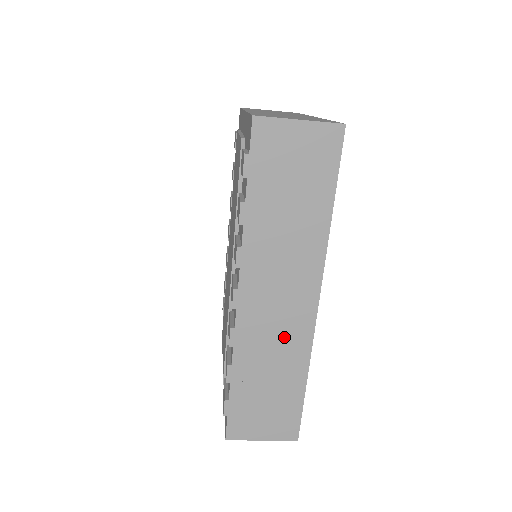
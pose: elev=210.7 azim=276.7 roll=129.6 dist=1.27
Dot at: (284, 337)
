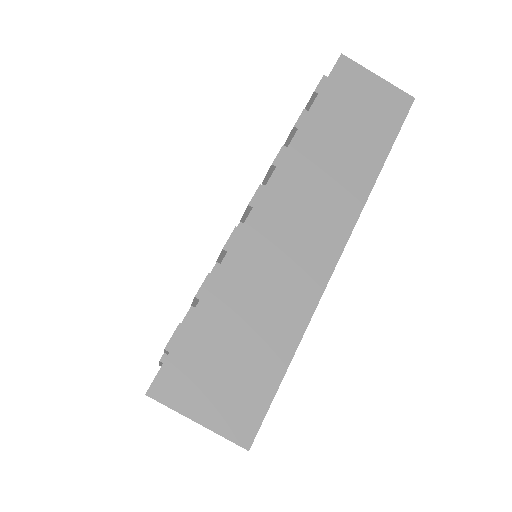
Dot at: (292, 269)
